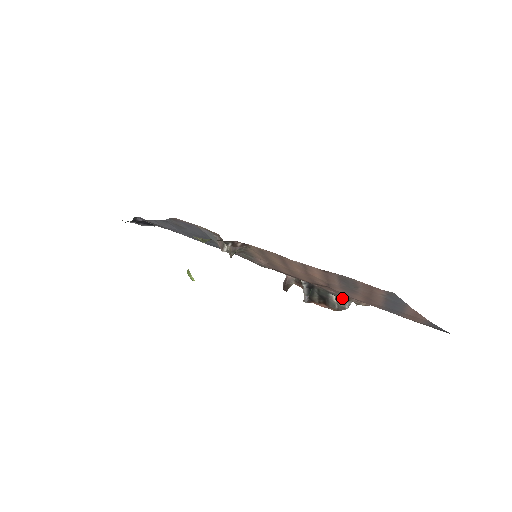
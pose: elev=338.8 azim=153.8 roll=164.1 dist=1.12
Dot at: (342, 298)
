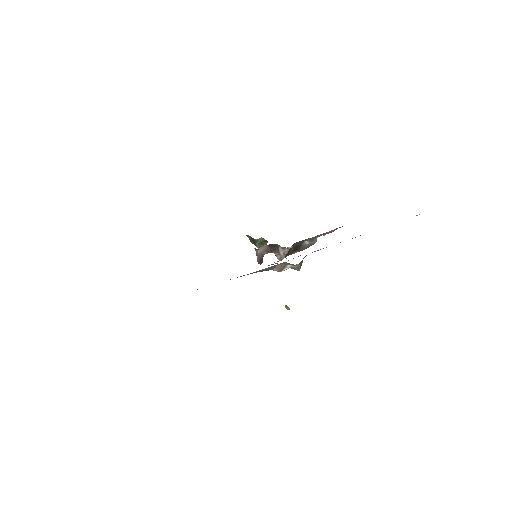
Dot at: (315, 238)
